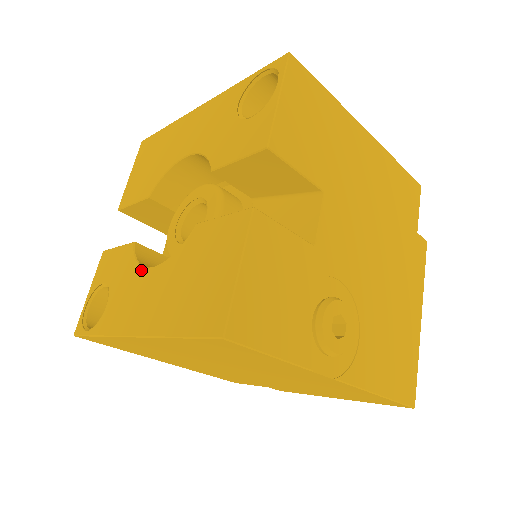
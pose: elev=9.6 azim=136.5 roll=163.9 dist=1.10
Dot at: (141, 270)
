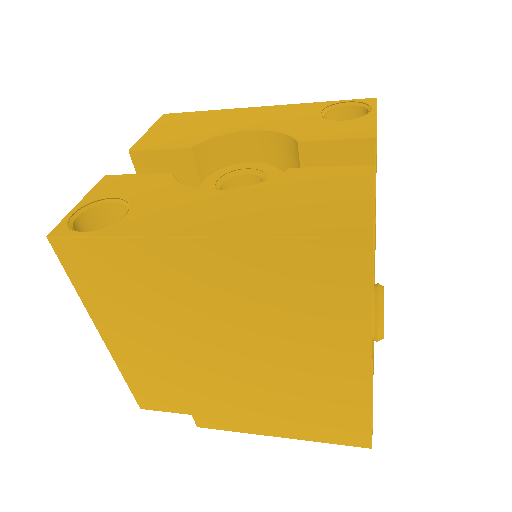
Dot at: (197, 191)
